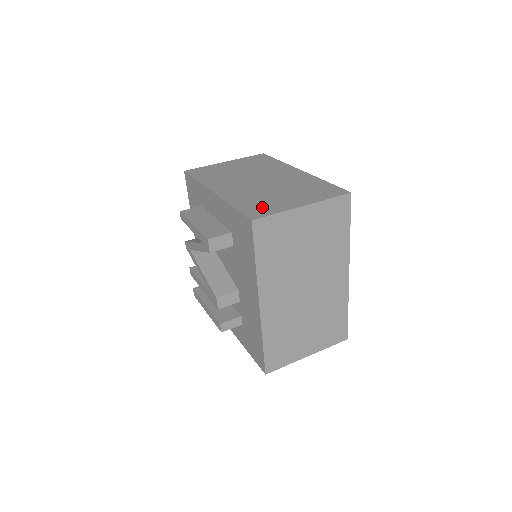
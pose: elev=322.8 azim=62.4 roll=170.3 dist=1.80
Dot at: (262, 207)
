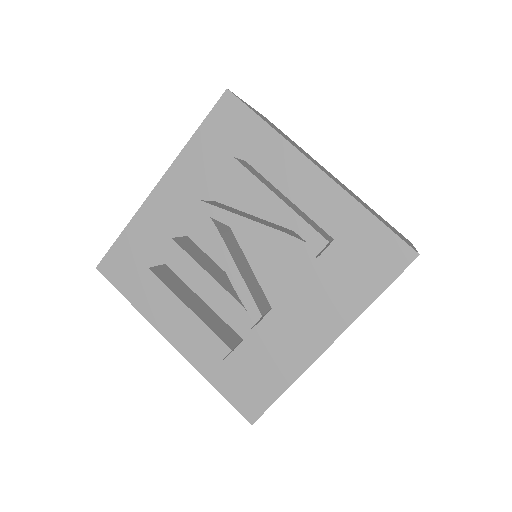
Dot at: occluded
